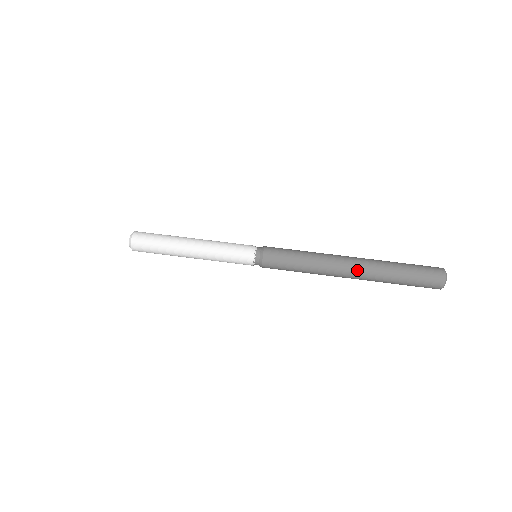
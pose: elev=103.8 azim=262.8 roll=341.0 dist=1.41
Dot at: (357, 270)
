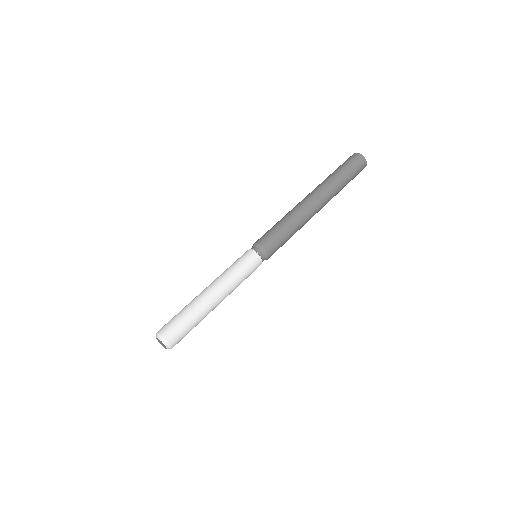
Dot at: (323, 204)
